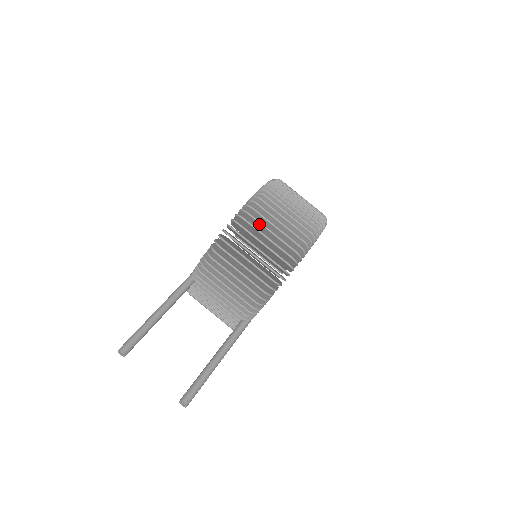
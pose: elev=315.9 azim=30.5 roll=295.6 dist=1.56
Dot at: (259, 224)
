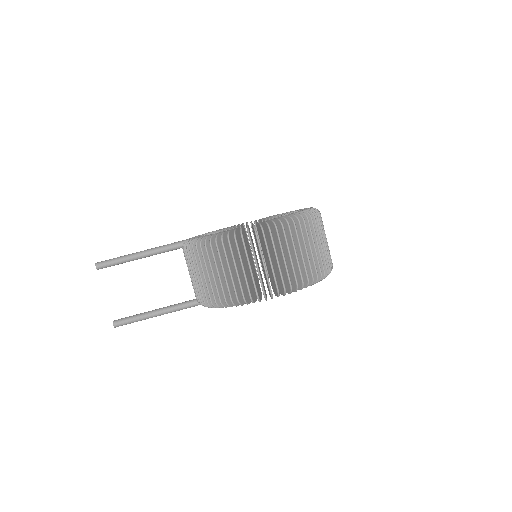
Dot at: (232, 255)
